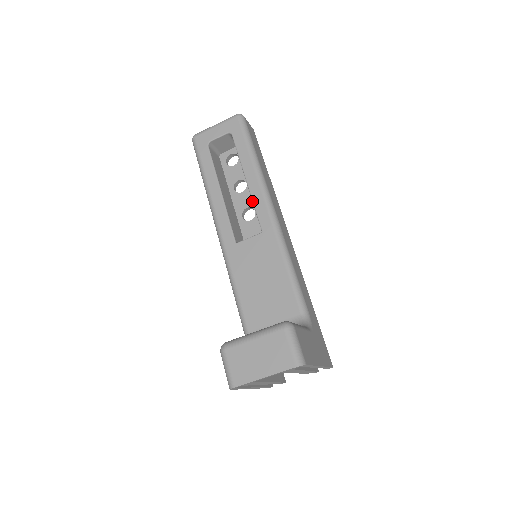
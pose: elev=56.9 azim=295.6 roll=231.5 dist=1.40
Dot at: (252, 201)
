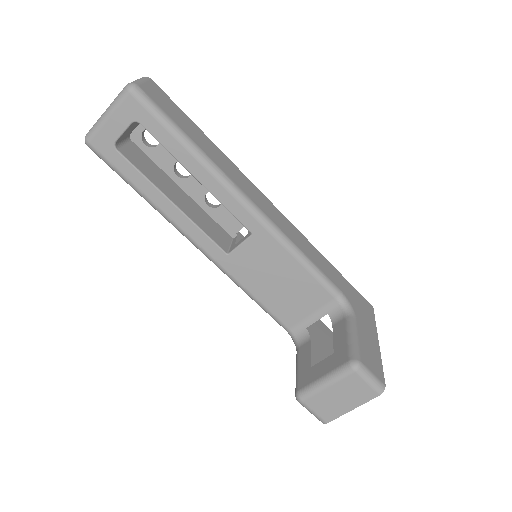
Dot at: occluded
